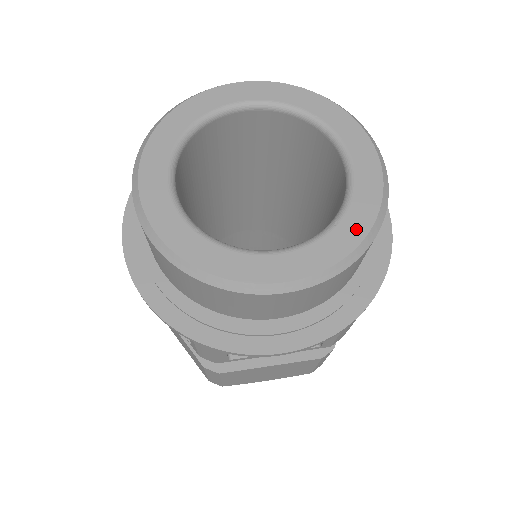
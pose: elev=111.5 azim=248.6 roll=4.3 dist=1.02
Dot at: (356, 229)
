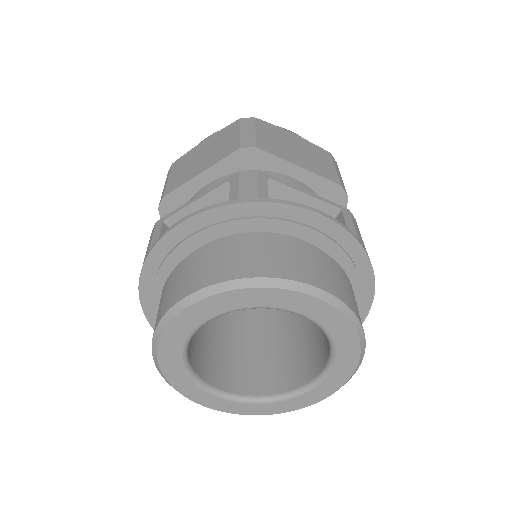
Dot at: (346, 370)
